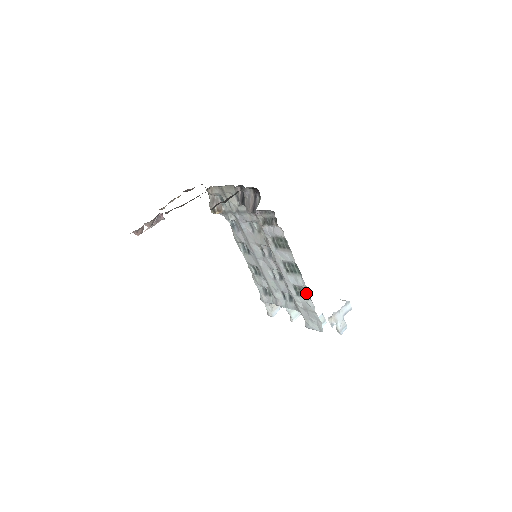
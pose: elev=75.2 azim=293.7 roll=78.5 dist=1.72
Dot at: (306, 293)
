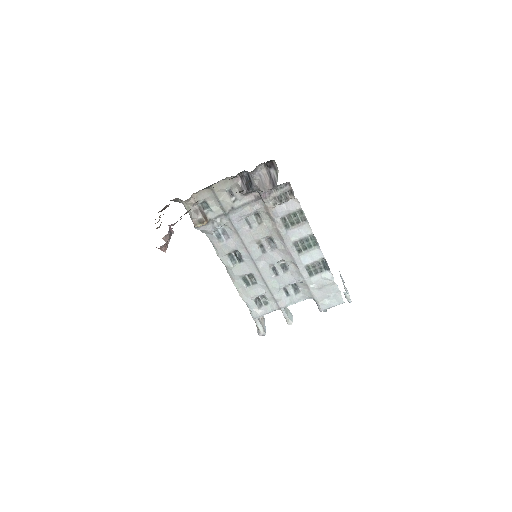
Dot at: (322, 266)
